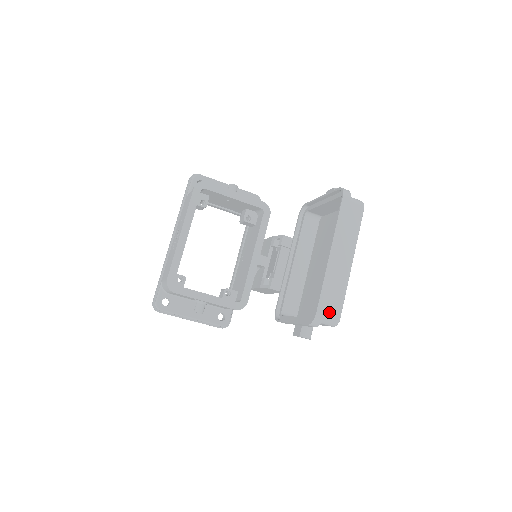
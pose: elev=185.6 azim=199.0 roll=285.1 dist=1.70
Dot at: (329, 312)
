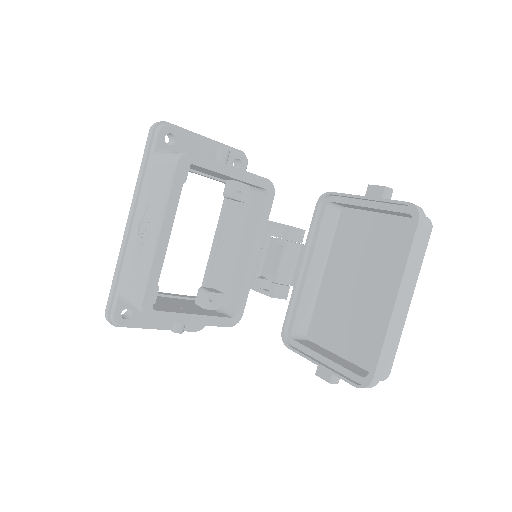
Dot at: occluded
